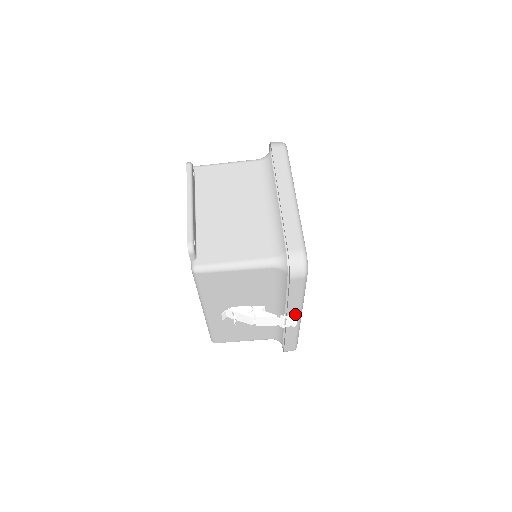
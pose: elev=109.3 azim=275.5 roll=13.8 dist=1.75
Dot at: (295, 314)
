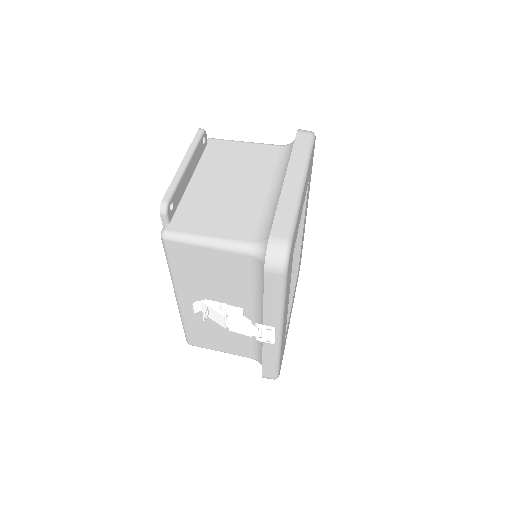
Dot at: (273, 326)
